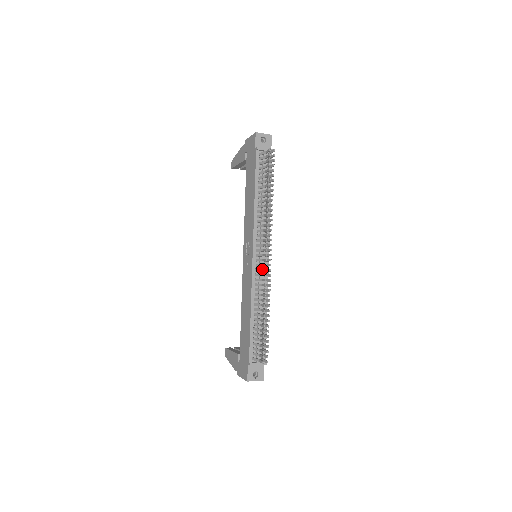
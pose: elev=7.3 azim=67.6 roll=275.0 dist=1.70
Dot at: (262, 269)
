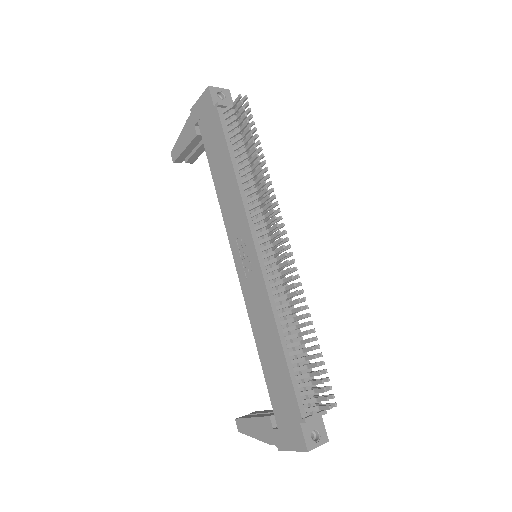
Dot at: (279, 265)
